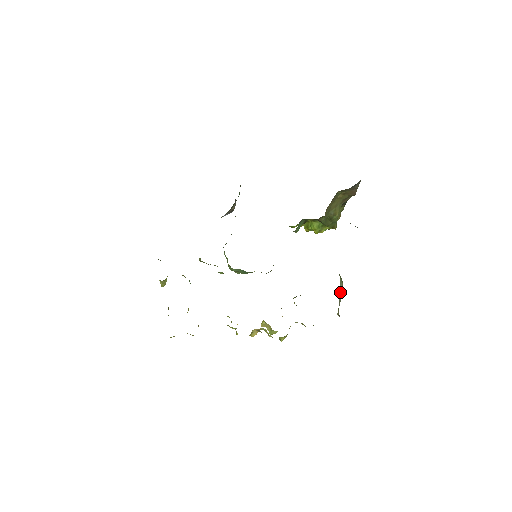
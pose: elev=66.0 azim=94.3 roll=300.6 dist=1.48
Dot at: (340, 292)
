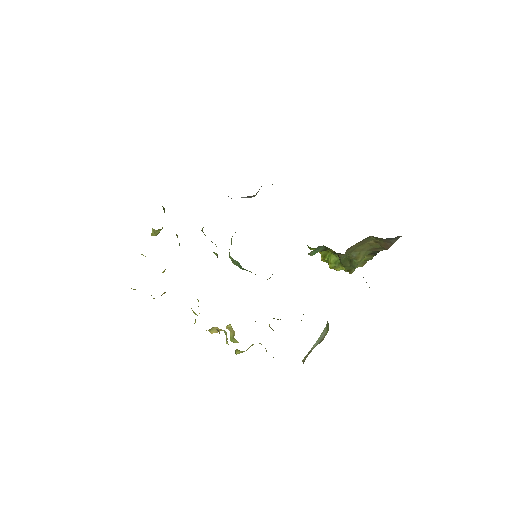
Dot at: (318, 339)
